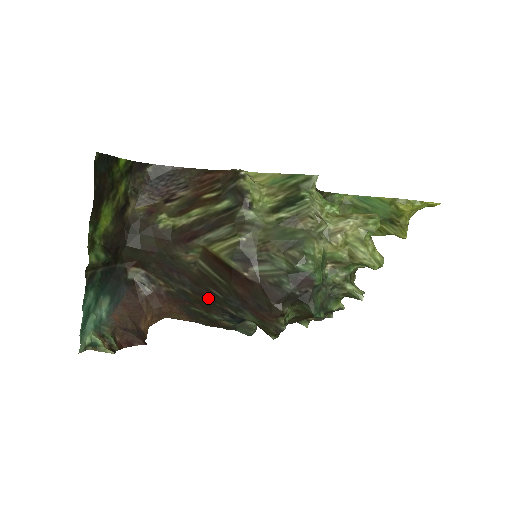
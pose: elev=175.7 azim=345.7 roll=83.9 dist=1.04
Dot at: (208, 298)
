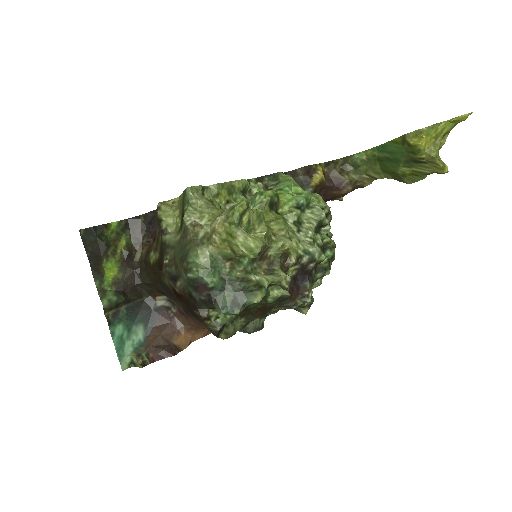
Dot at: occluded
